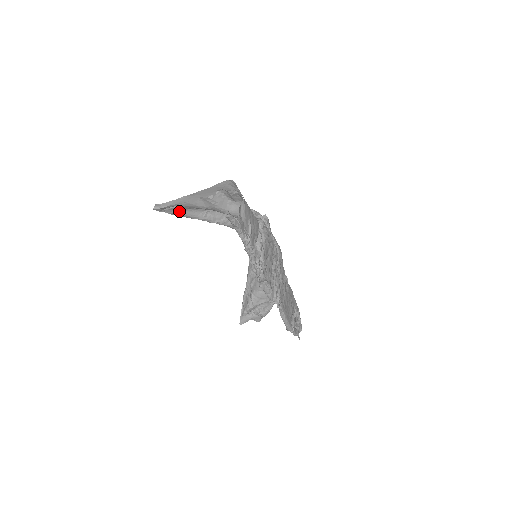
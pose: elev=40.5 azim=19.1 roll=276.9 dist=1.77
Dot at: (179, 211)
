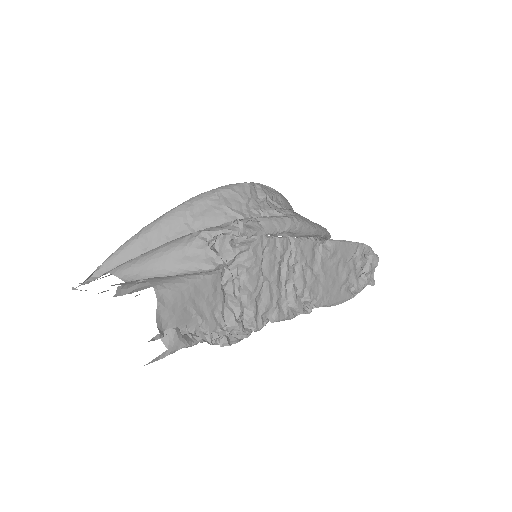
Dot at: (106, 276)
